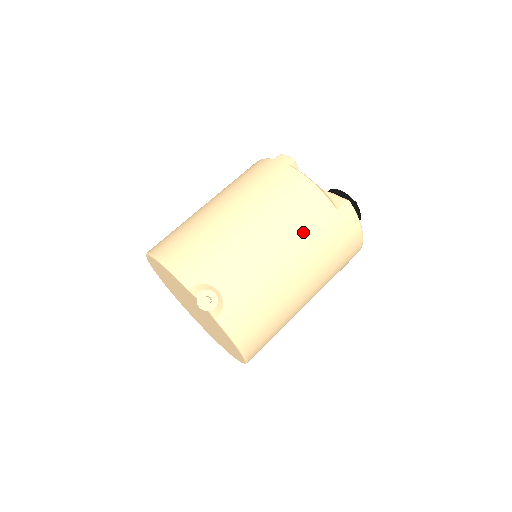
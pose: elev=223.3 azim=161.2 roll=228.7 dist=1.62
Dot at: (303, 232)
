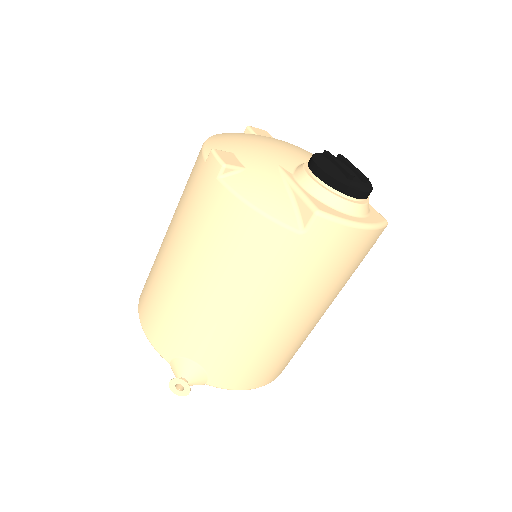
Dot at: (263, 279)
